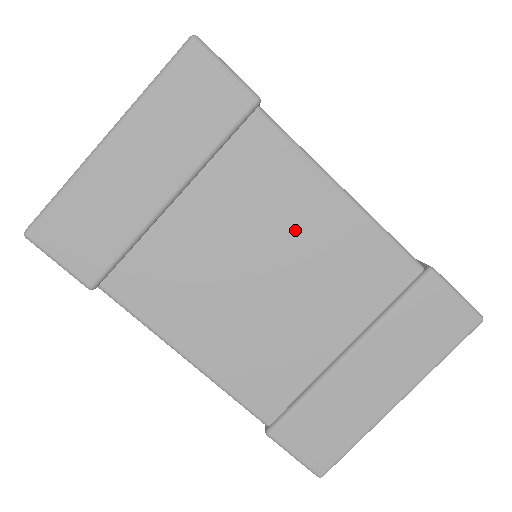
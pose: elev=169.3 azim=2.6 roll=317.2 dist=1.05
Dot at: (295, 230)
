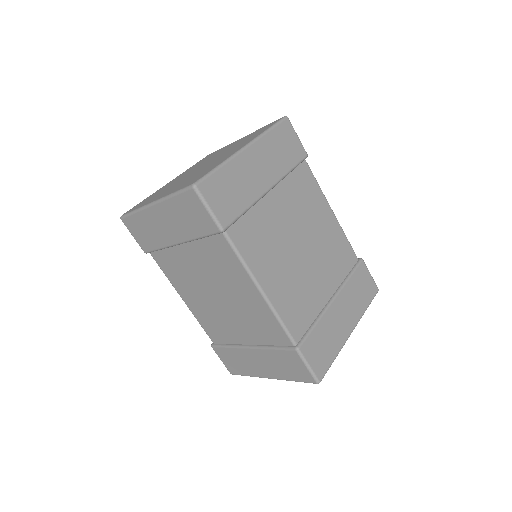
Dot at: (234, 290)
